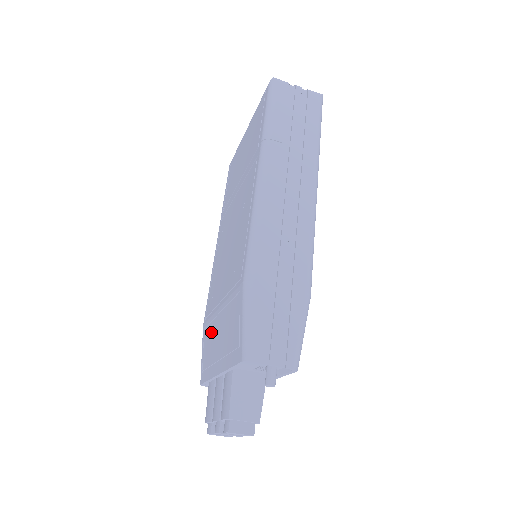
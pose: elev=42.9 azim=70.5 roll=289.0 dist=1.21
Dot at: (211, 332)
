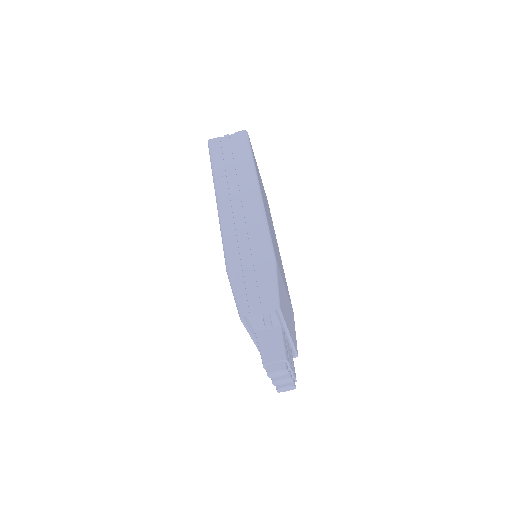
Dot at: occluded
